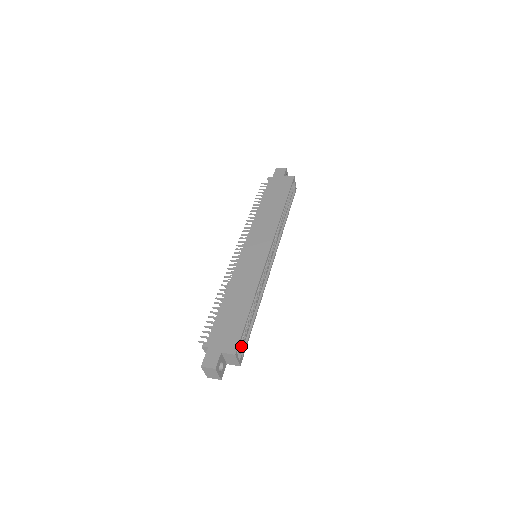
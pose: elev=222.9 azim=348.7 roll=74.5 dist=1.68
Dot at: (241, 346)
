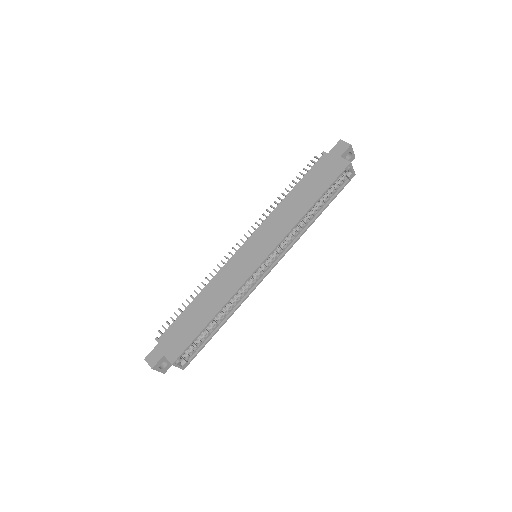
Dot at: (191, 352)
